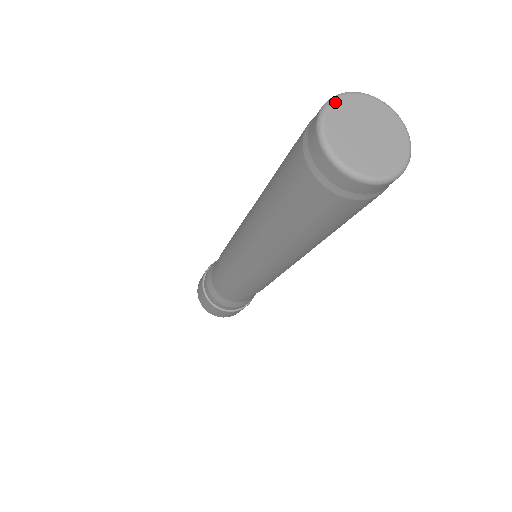
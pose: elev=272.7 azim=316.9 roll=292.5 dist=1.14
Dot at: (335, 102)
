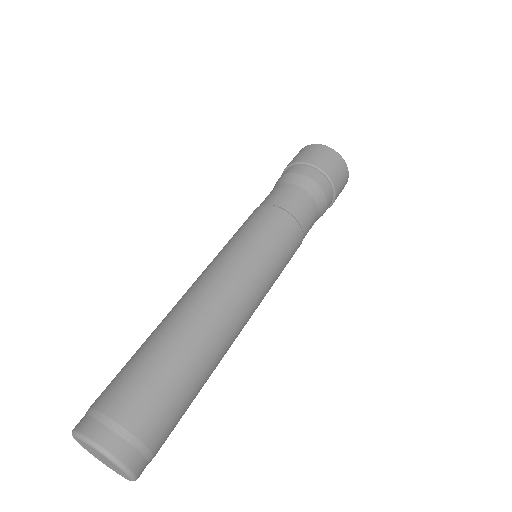
Dot at: (93, 448)
